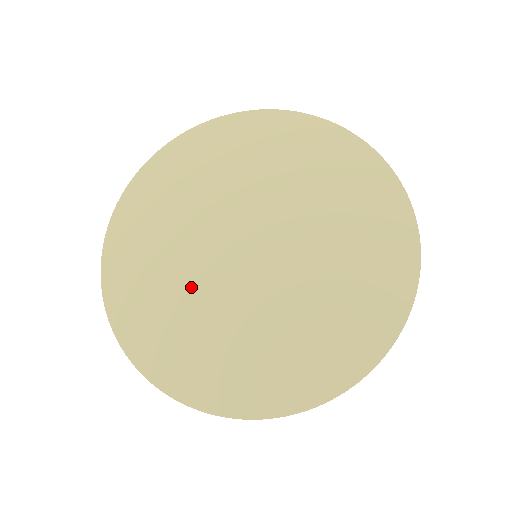
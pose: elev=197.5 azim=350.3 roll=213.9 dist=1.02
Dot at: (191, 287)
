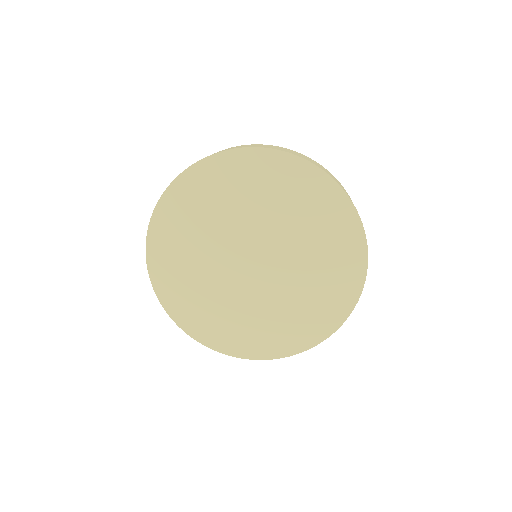
Dot at: (208, 275)
